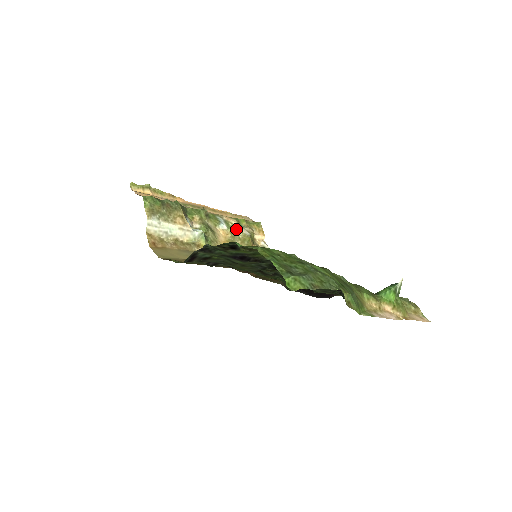
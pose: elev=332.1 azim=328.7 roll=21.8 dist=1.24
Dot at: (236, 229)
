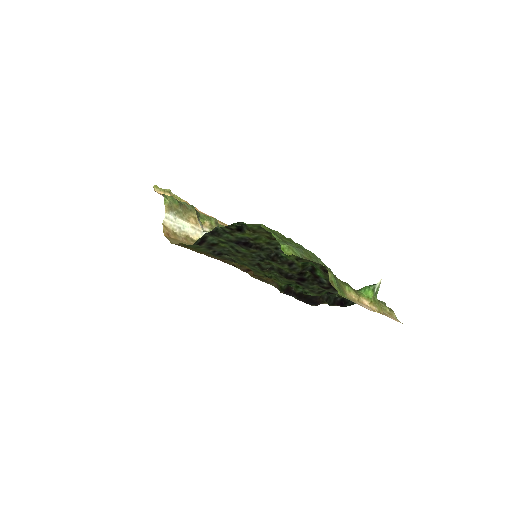
Dot at: occluded
